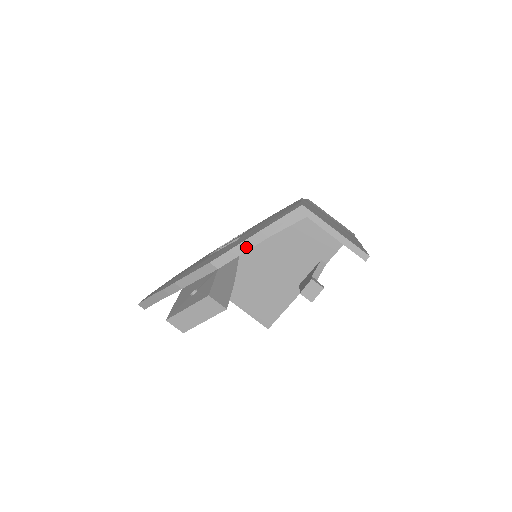
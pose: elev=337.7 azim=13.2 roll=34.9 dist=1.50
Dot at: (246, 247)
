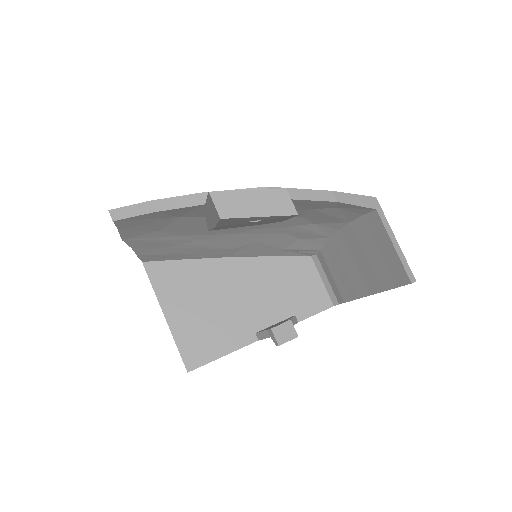
Dot at: (311, 196)
